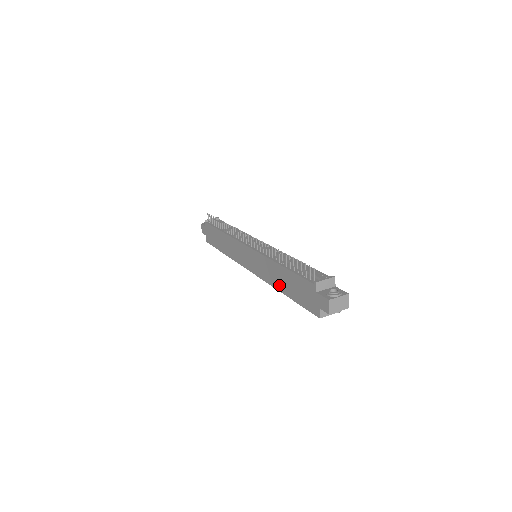
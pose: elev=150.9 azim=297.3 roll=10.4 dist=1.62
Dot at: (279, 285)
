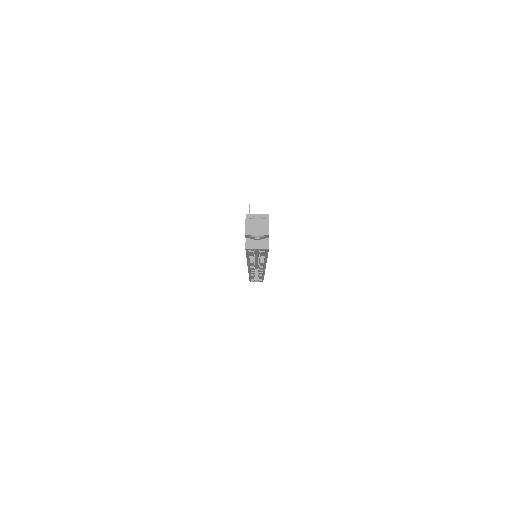
Dot at: occluded
